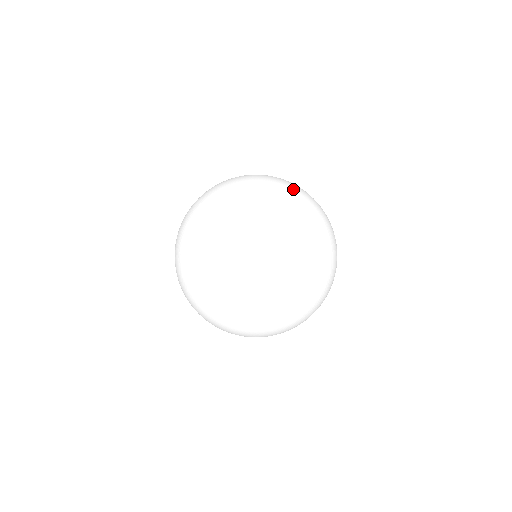
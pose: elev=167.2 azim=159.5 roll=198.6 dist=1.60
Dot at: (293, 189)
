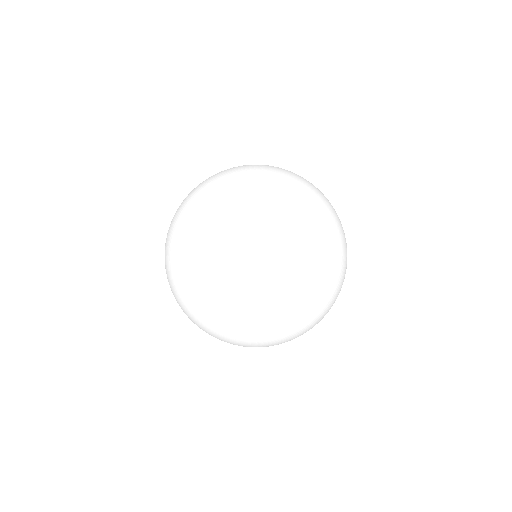
Dot at: (312, 184)
